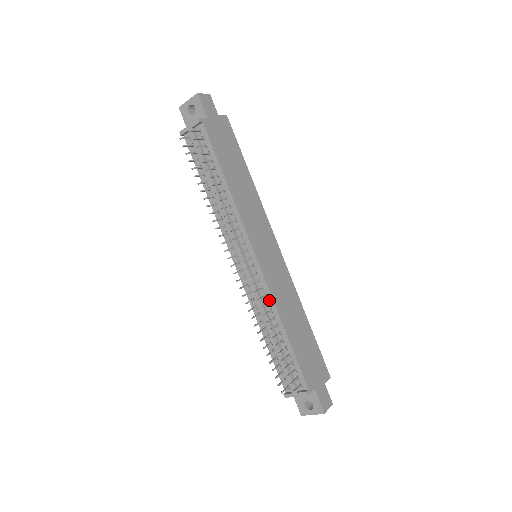
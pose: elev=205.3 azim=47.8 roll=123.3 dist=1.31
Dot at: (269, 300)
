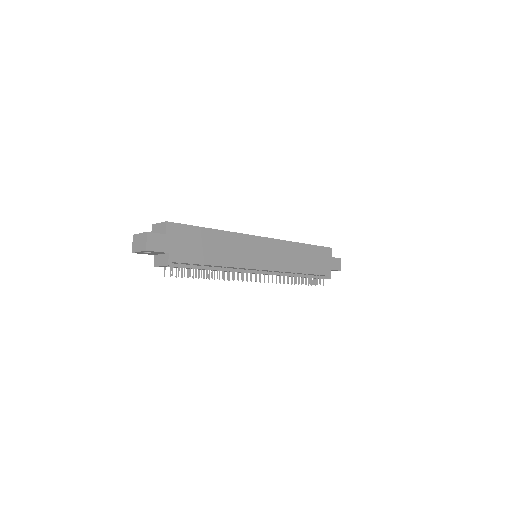
Dot at: (284, 272)
